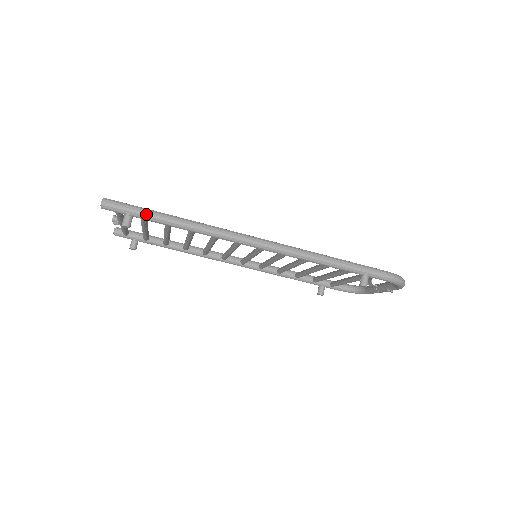
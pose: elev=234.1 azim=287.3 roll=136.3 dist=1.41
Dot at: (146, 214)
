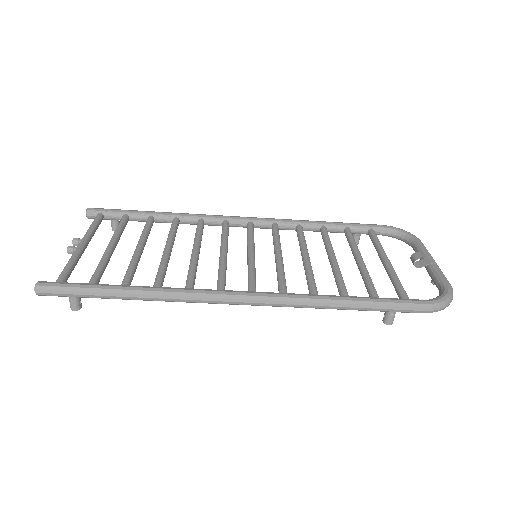
Dot at: (92, 296)
